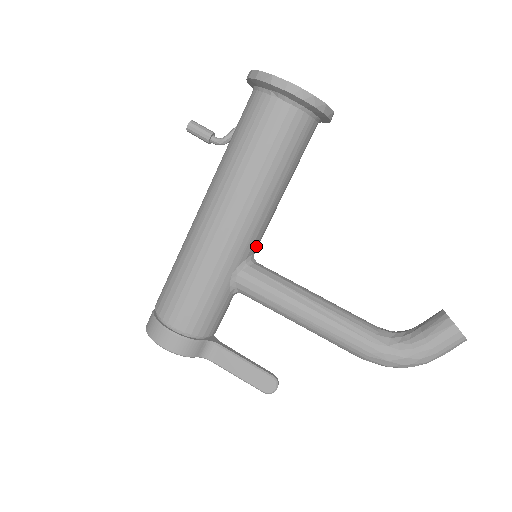
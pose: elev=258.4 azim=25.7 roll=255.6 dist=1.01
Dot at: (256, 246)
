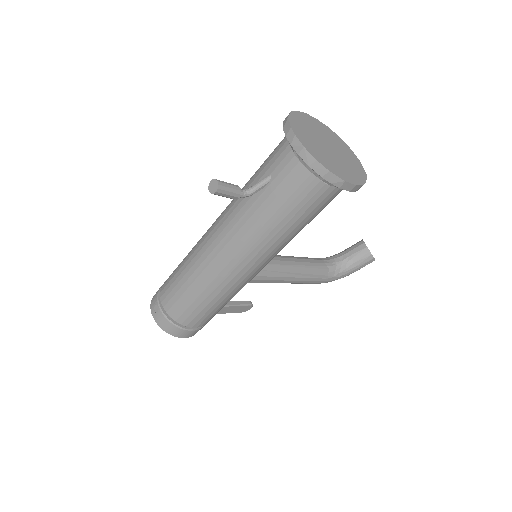
Dot at: occluded
